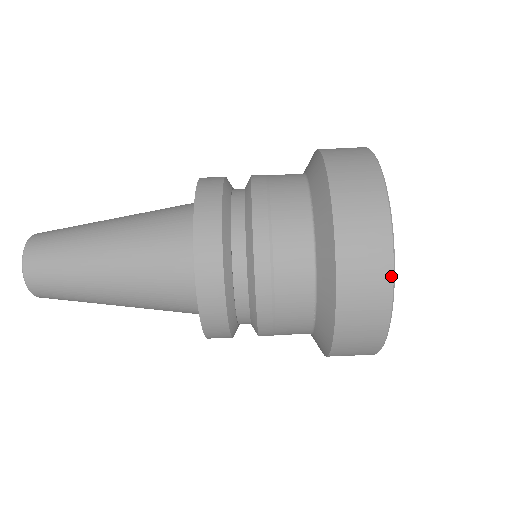
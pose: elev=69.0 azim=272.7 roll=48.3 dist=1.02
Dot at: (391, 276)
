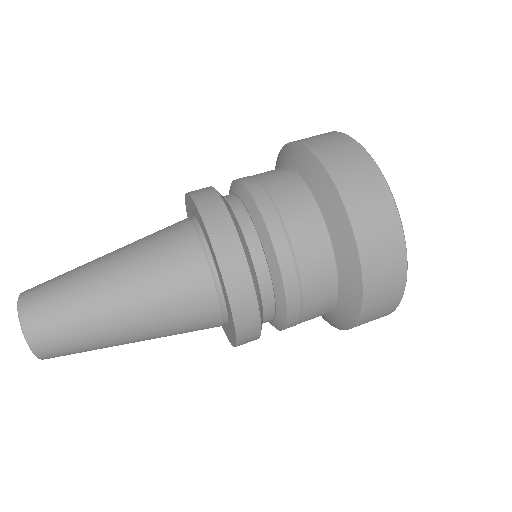
Dot at: (357, 143)
